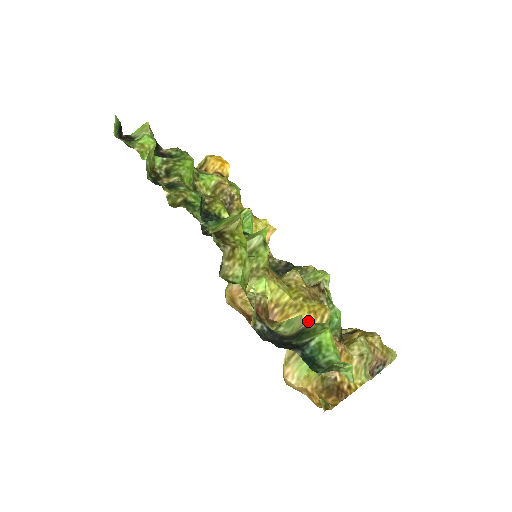
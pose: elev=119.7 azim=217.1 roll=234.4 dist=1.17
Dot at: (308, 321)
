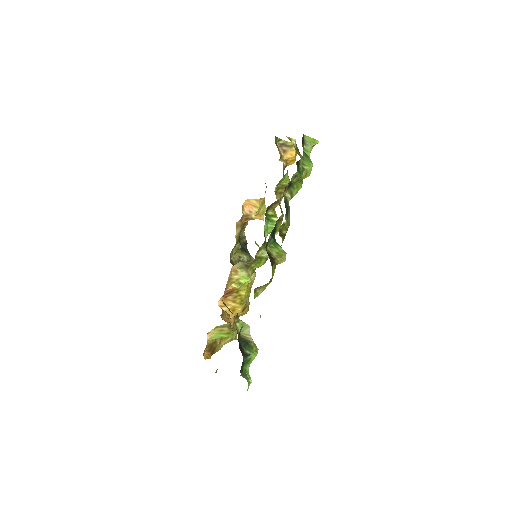
Dot at: (238, 312)
